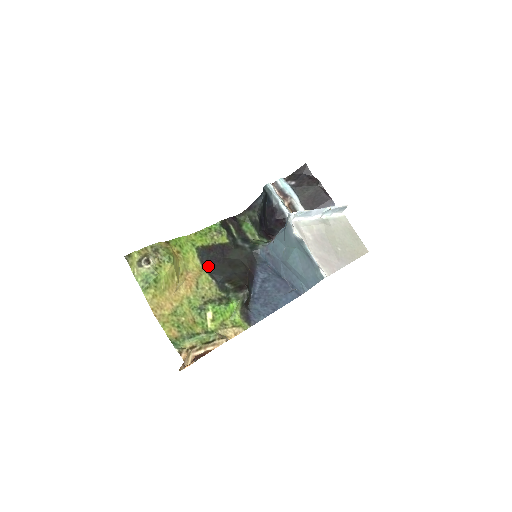
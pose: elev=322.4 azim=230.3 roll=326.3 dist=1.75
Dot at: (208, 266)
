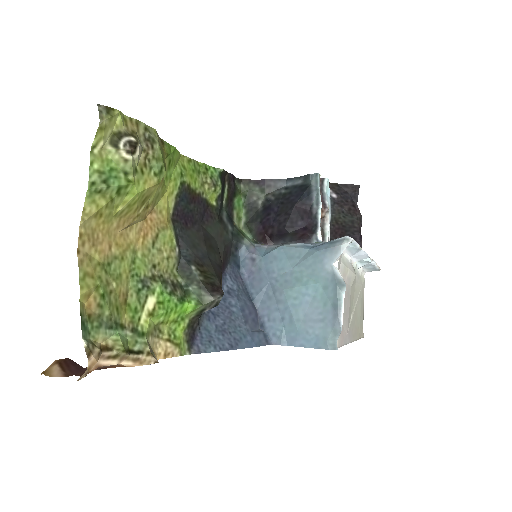
Dot at: (179, 220)
